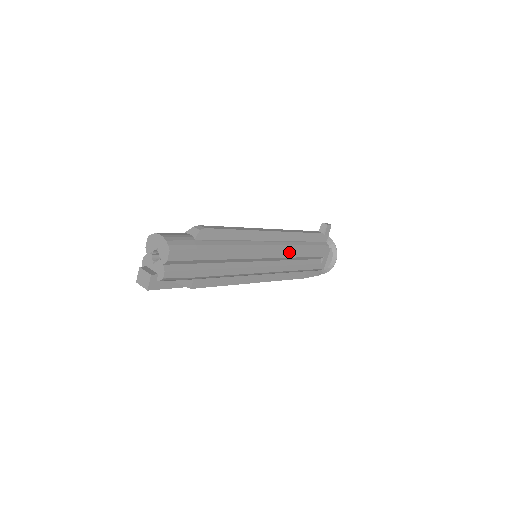
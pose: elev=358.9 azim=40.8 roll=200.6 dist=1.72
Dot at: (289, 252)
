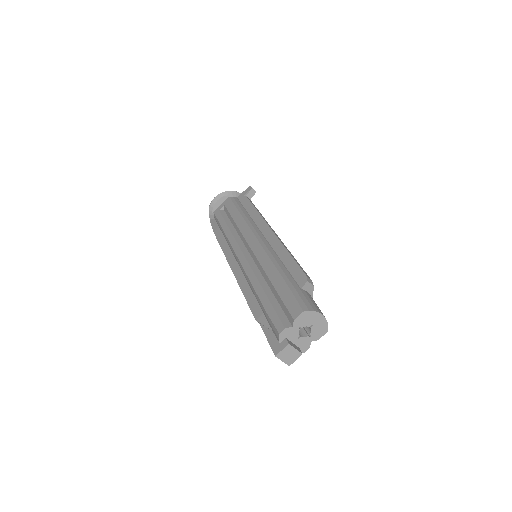
Dot at: occluded
